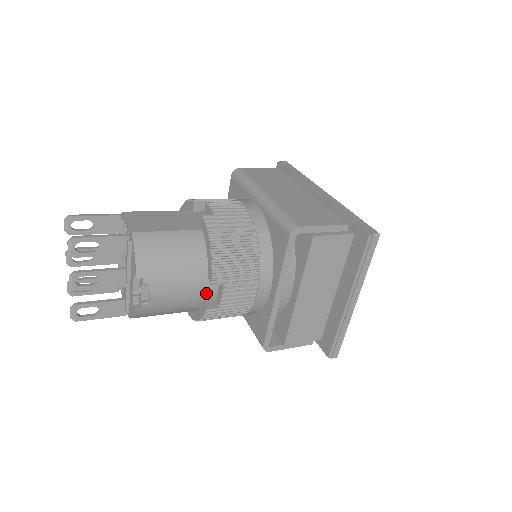
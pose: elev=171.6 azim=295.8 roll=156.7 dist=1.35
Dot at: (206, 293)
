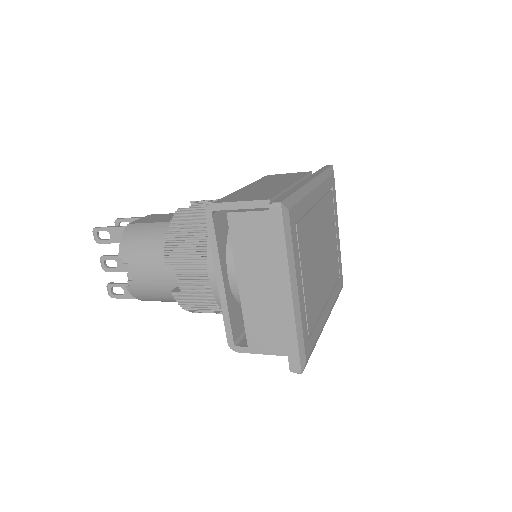
Dot at: (173, 278)
